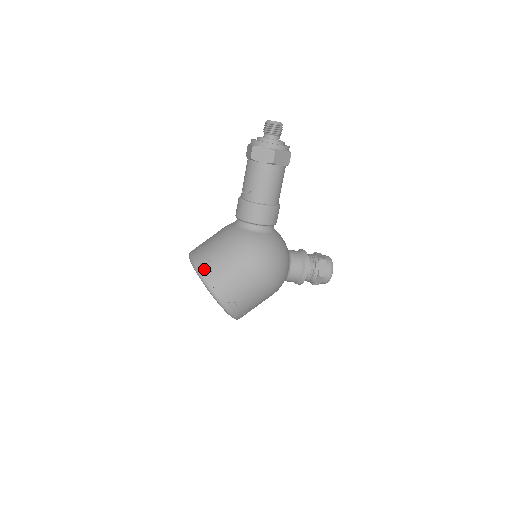
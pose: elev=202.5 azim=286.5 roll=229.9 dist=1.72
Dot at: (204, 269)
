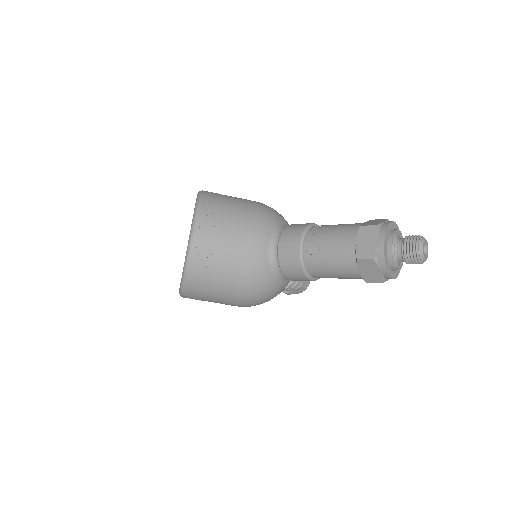
Dot at: (195, 274)
